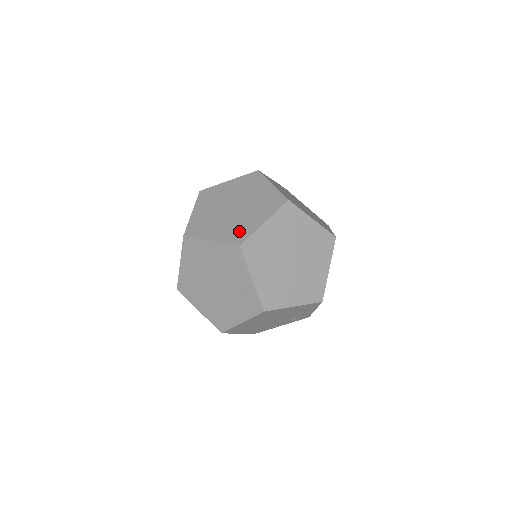
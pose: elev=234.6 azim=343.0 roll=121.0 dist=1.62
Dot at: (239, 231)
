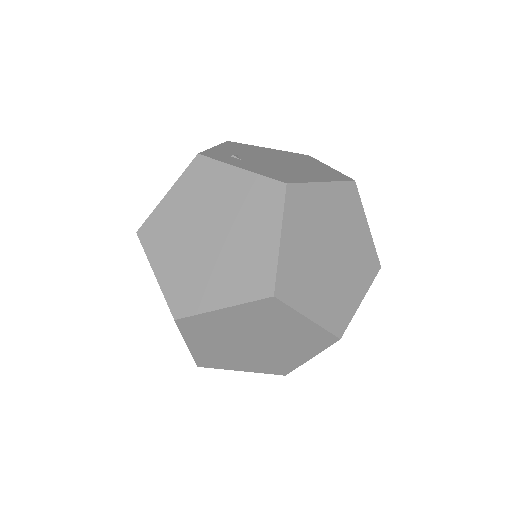
Dot at: (188, 293)
